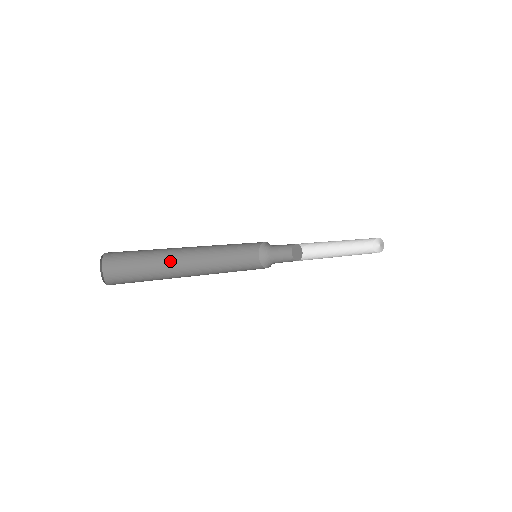
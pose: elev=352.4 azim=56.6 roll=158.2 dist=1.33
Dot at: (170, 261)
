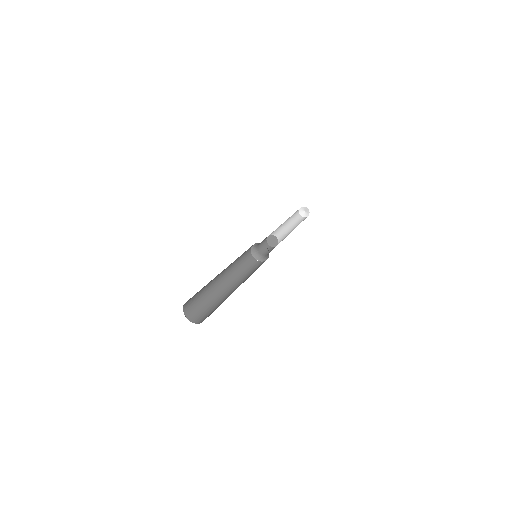
Dot at: (214, 289)
